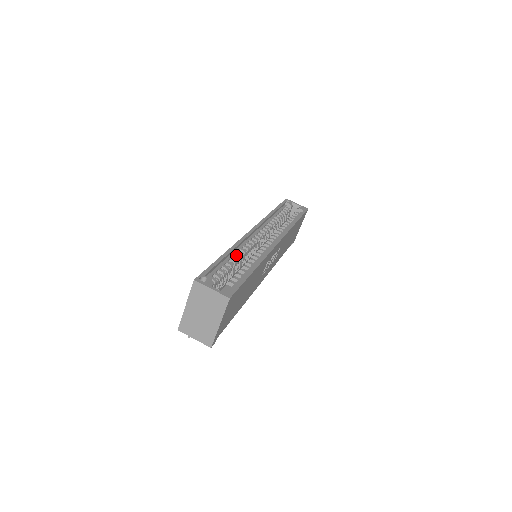
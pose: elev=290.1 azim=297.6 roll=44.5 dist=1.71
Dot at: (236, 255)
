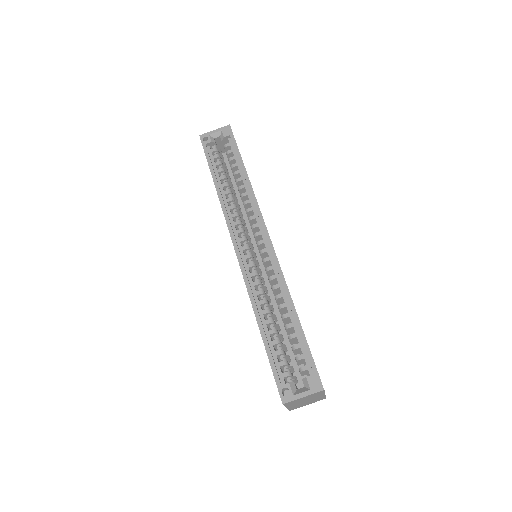
Dot at: (264, 311)
